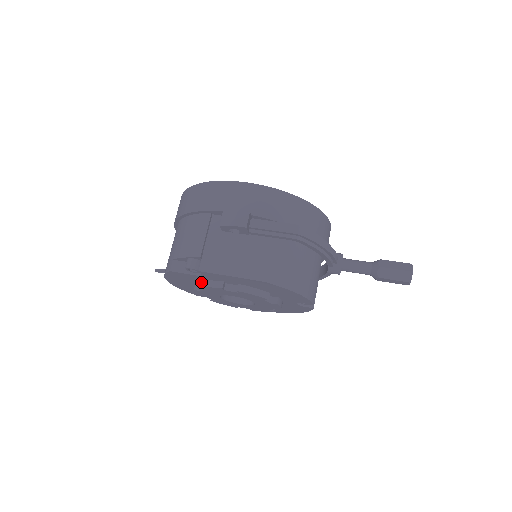
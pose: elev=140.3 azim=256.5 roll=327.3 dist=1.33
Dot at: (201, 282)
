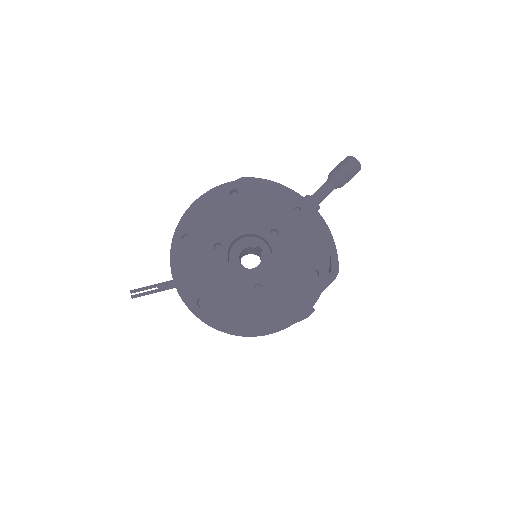
Dot at: occluded
